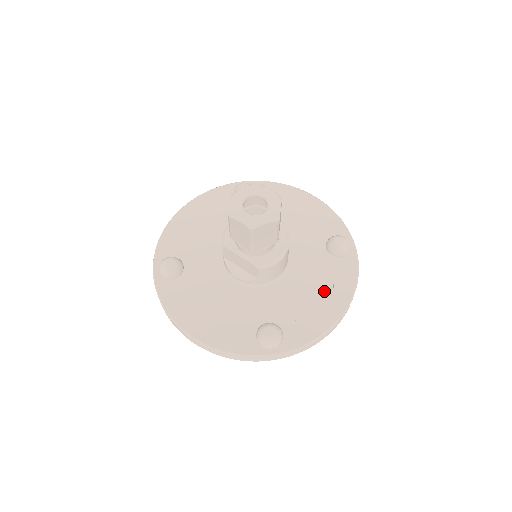
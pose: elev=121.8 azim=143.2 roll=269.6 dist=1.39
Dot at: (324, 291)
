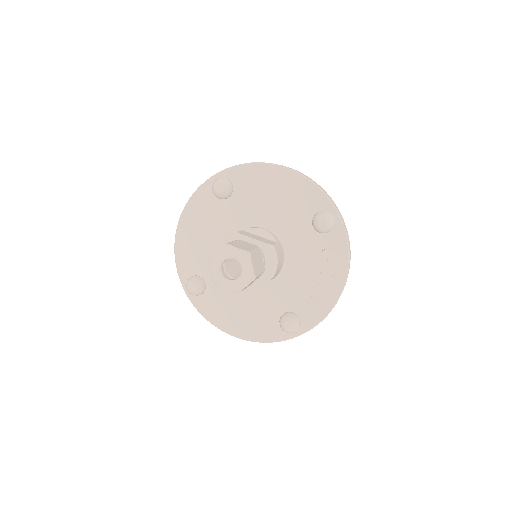
Dot at: (322, 272)
